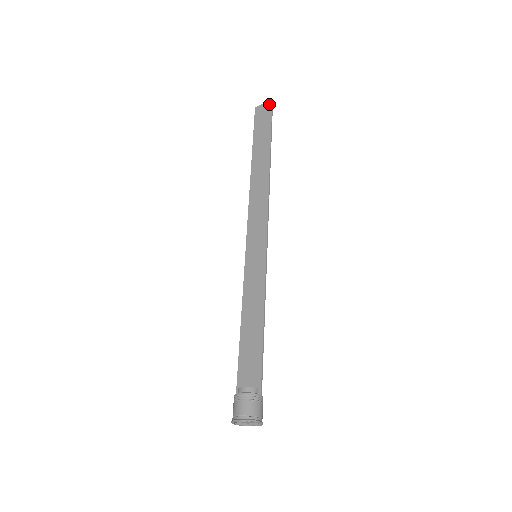
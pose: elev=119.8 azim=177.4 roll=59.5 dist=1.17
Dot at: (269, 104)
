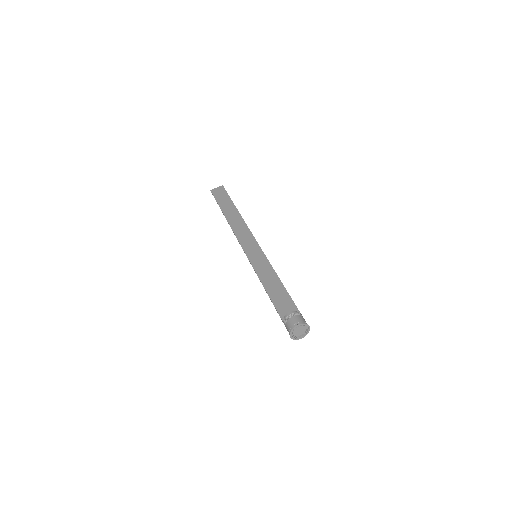
Dot at: (221, 187)
